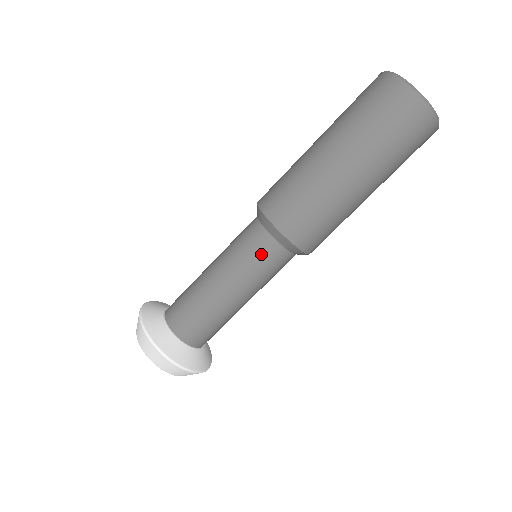
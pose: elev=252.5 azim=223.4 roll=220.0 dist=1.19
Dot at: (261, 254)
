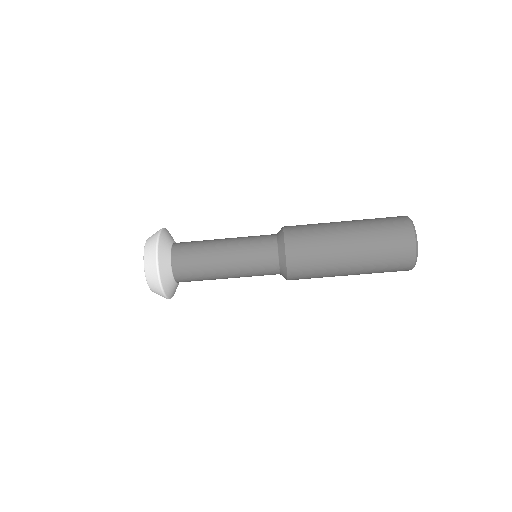
Dot at: (262, 246)
